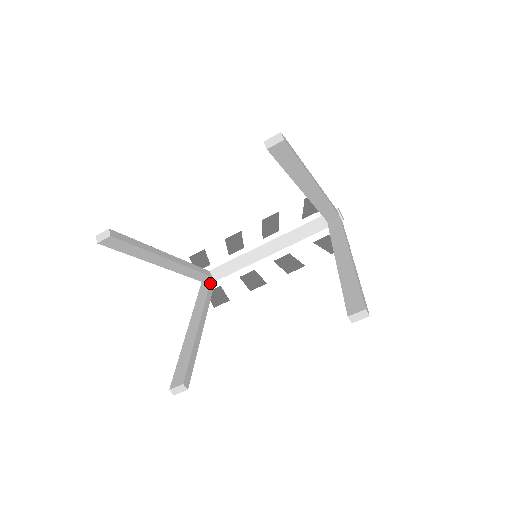
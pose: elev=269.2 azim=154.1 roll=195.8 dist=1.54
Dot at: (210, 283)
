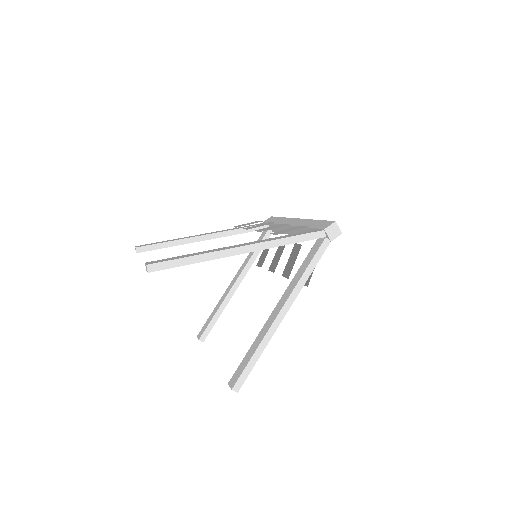
Dot at: (263, 237)
